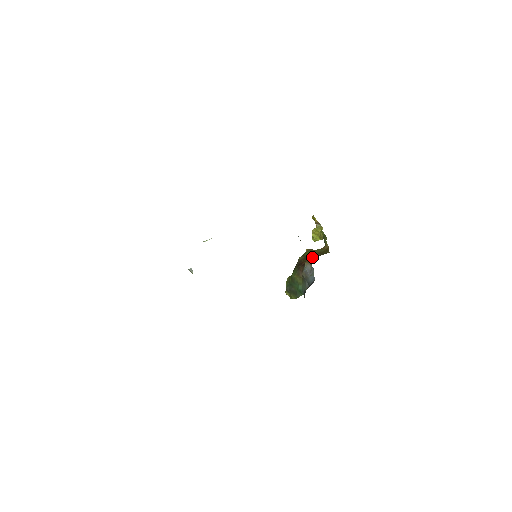
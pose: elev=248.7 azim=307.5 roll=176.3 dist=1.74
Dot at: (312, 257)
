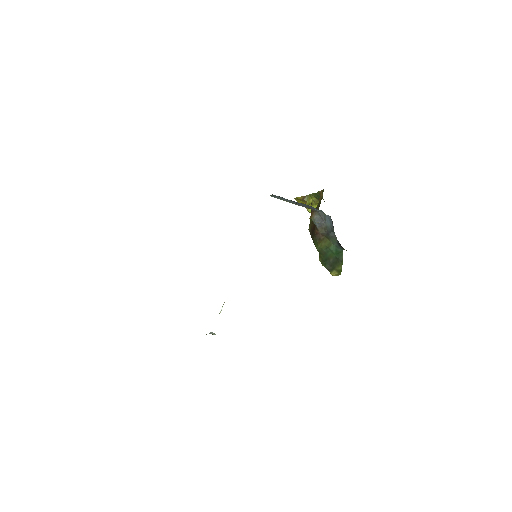
Dot at: occluded
